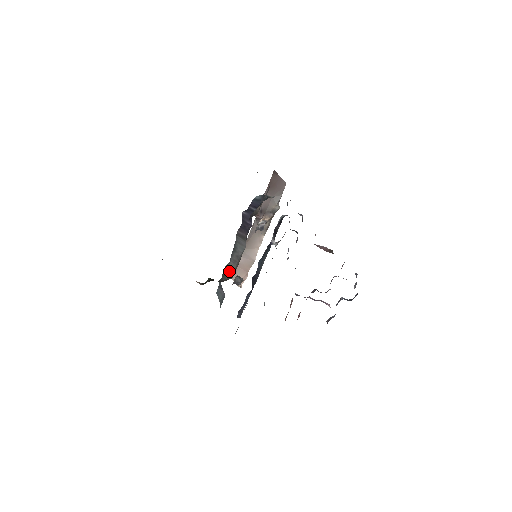
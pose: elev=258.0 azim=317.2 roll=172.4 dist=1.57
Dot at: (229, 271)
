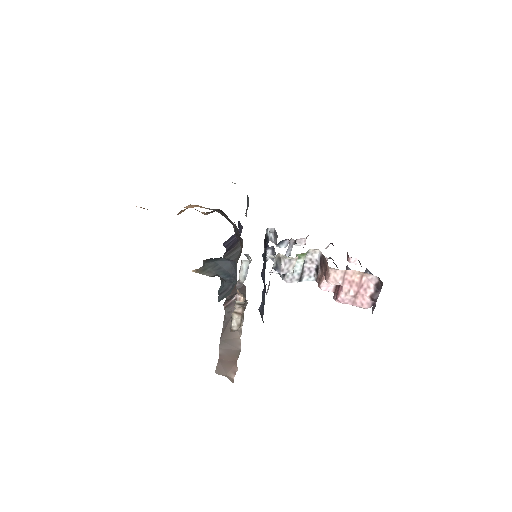
Dot at: occluded
